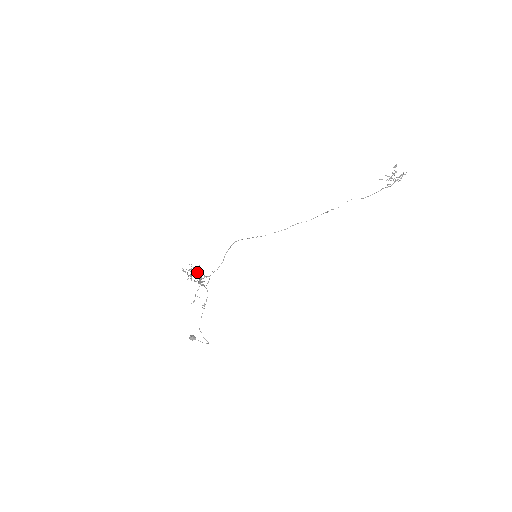
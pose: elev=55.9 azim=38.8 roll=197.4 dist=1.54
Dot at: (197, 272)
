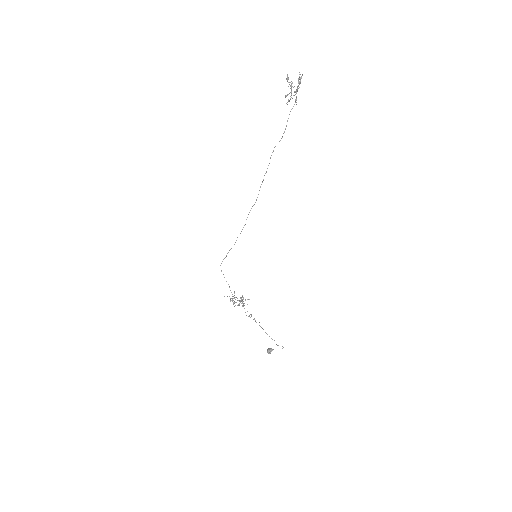
Dot at: occluded
